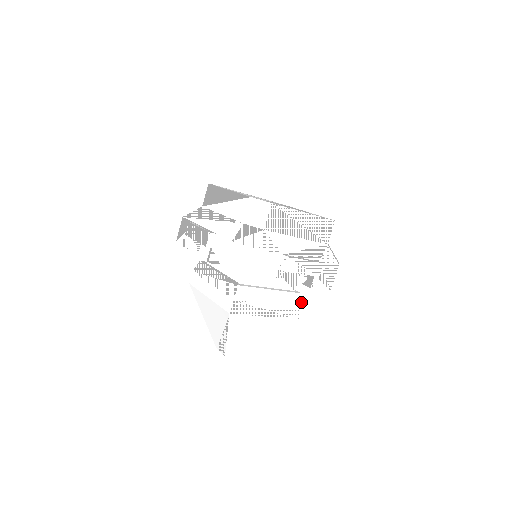
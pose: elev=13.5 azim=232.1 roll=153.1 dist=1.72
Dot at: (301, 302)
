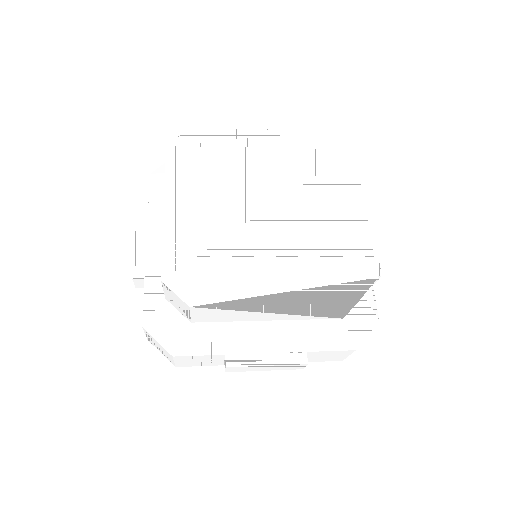
Dot at: occluded
